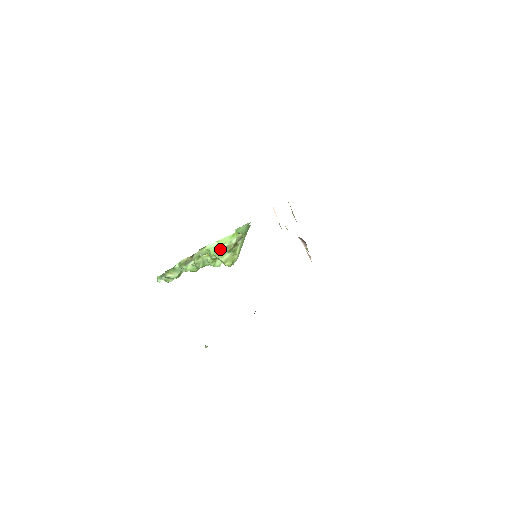
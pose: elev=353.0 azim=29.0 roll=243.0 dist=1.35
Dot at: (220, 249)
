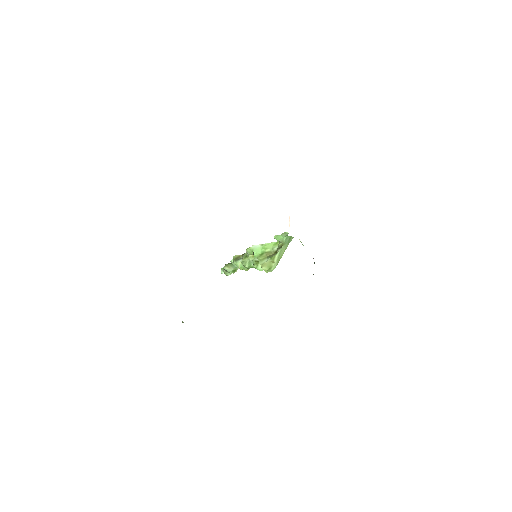
Dot at: (262, 253)
